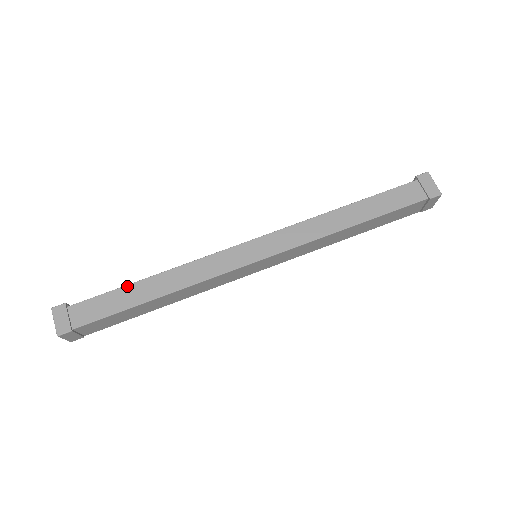
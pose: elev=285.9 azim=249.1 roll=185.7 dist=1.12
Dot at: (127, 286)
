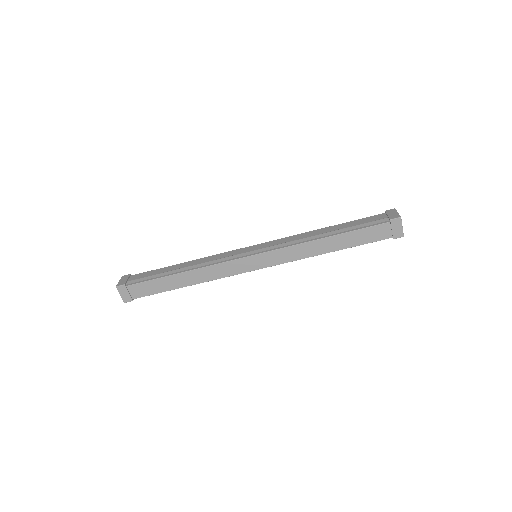
Dot at: (165, 277)
